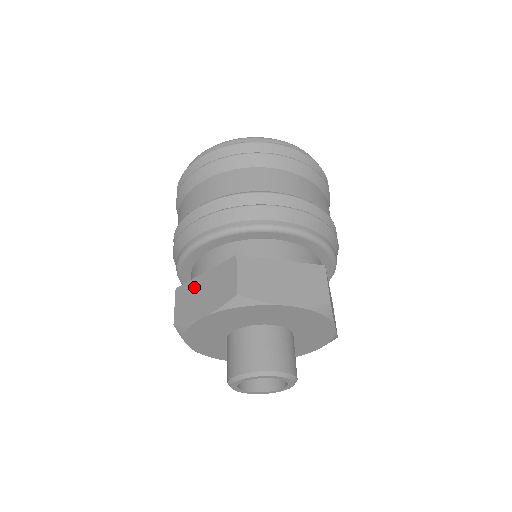
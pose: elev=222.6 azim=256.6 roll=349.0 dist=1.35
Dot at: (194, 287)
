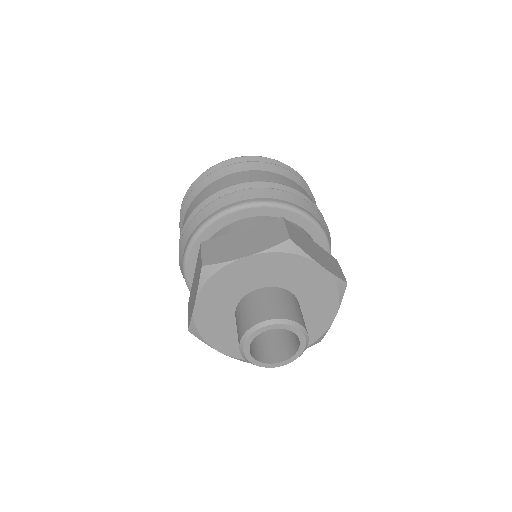
Dot at: (229, 239)
